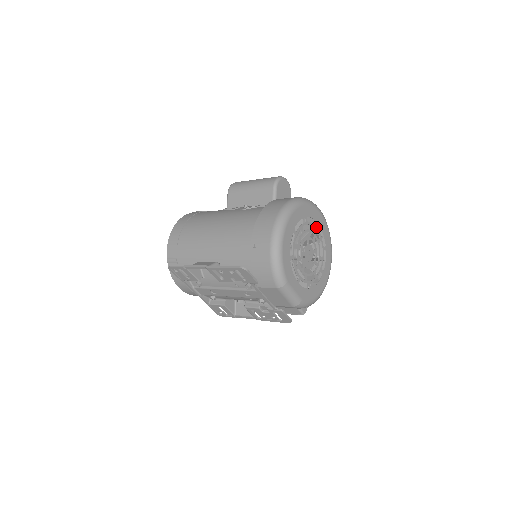
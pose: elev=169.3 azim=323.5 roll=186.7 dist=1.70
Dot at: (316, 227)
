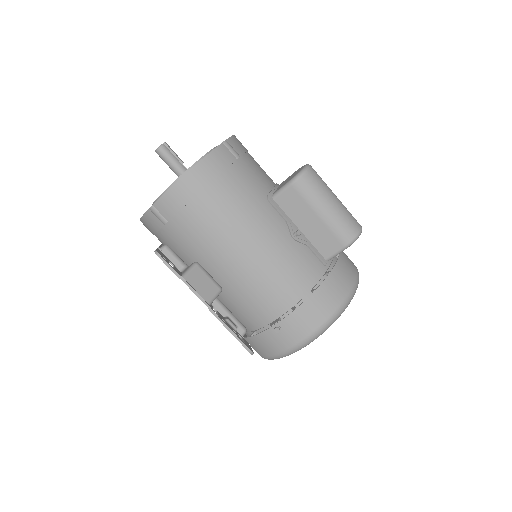
Dot at: occluded
